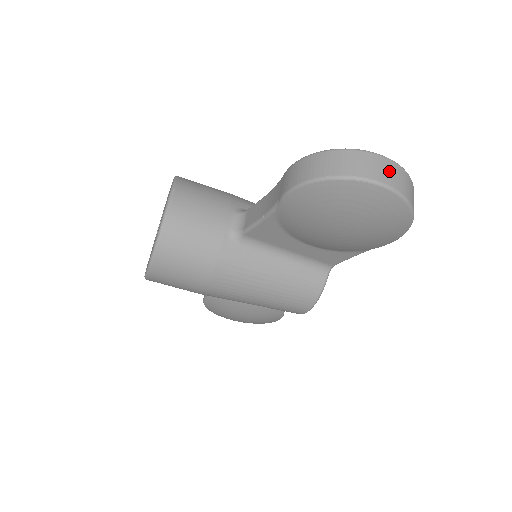
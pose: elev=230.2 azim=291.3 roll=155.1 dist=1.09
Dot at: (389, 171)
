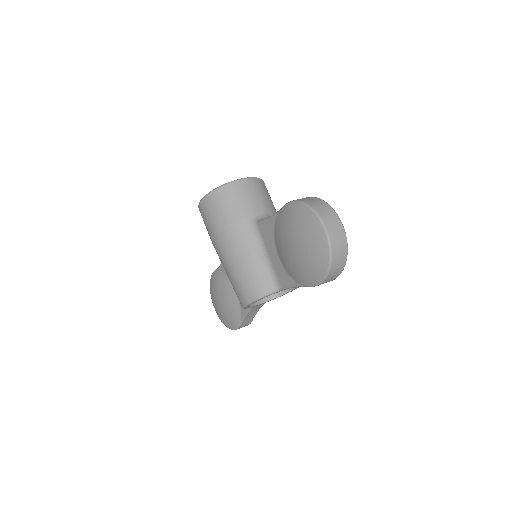
Dot at: (336, 229)
